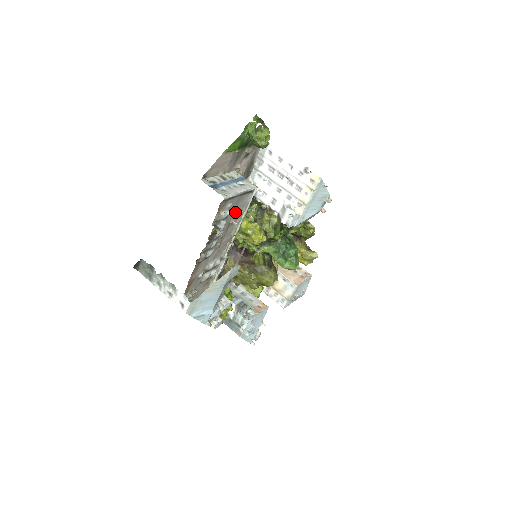
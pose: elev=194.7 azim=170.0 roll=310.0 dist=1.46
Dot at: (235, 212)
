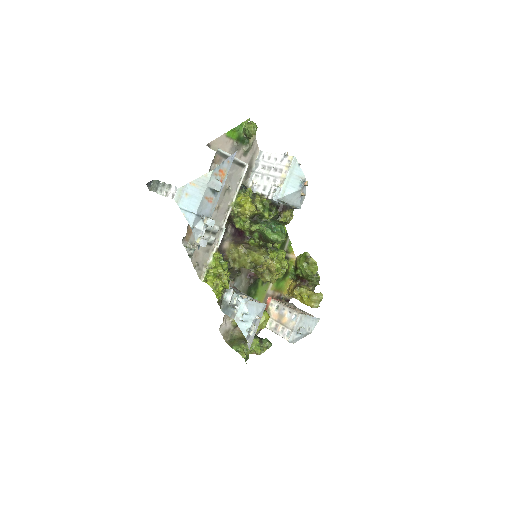
Dot at: (231, 180)
